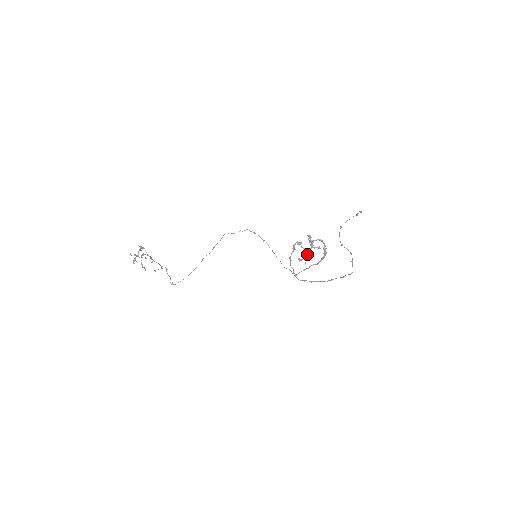
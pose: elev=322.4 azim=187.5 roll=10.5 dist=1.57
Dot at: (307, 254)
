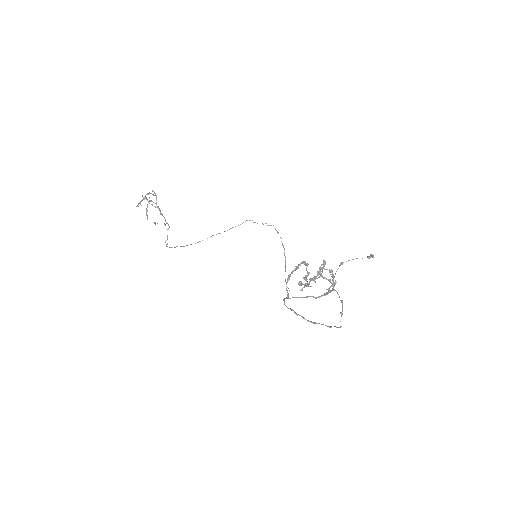
Dot at: (310, 281)
